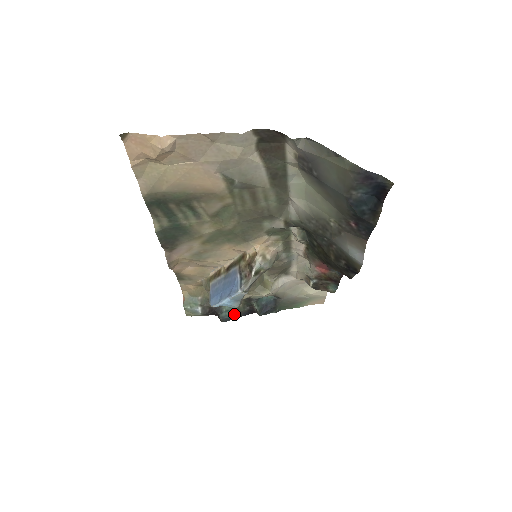
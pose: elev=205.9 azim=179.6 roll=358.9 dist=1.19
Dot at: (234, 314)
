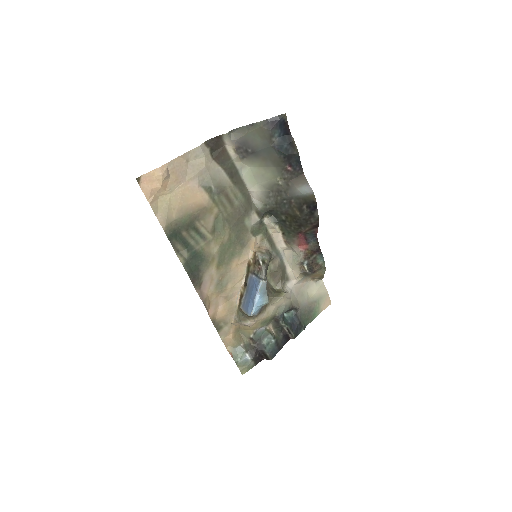
Dot at: (275, 345)
